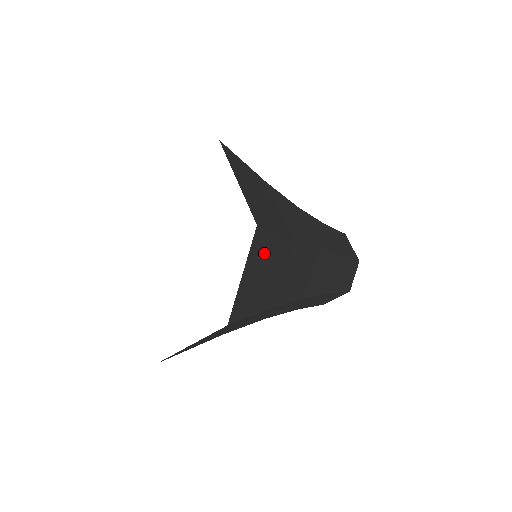
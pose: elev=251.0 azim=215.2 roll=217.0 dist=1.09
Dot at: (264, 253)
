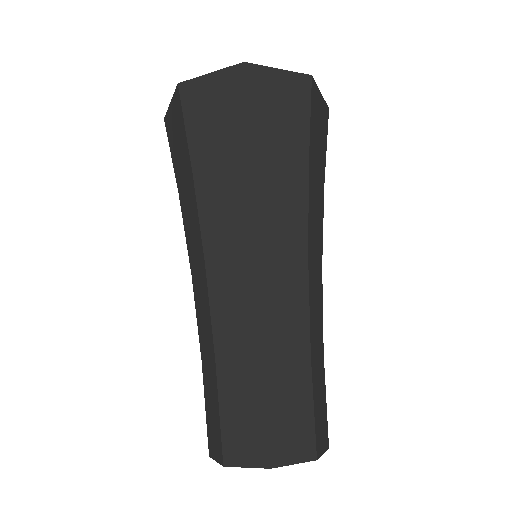
Dot at: (295, 102)
